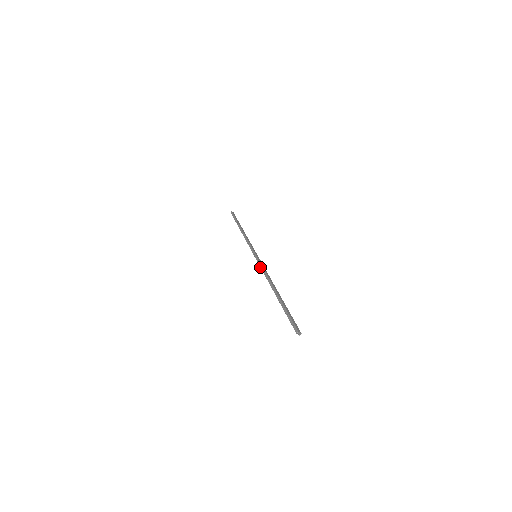
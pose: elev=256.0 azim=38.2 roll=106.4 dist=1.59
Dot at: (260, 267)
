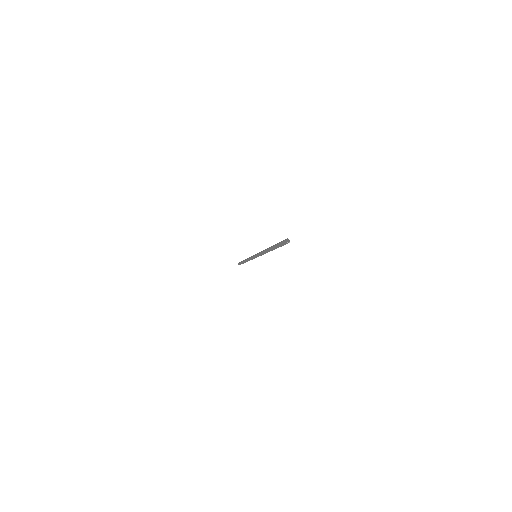
Dot at: (259, 252)
